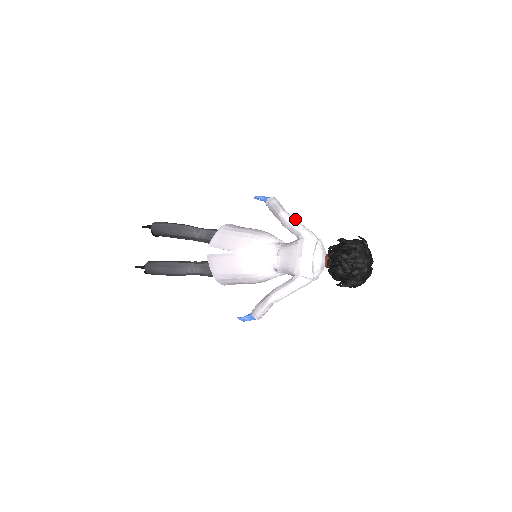
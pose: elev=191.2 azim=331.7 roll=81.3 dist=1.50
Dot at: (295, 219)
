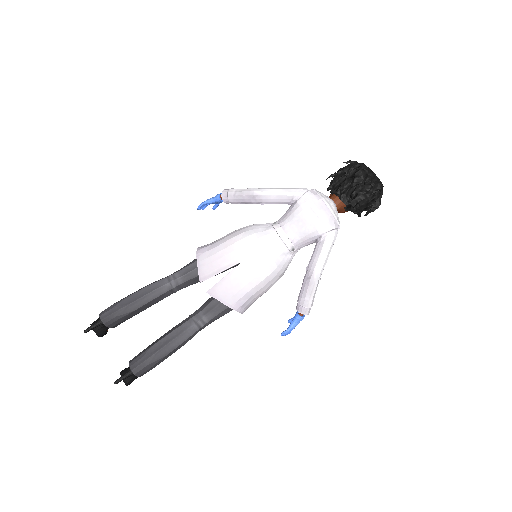
Dot at: (274, 188)
